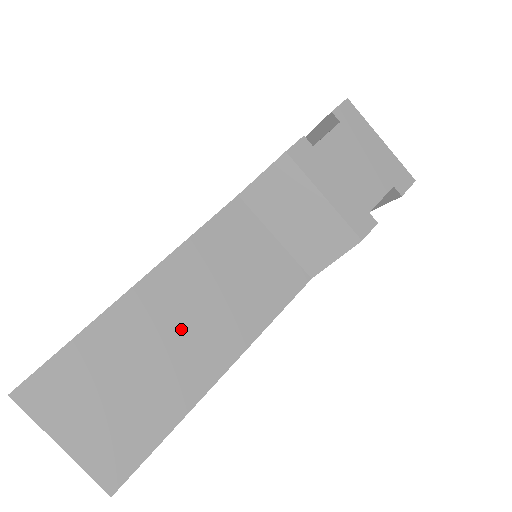
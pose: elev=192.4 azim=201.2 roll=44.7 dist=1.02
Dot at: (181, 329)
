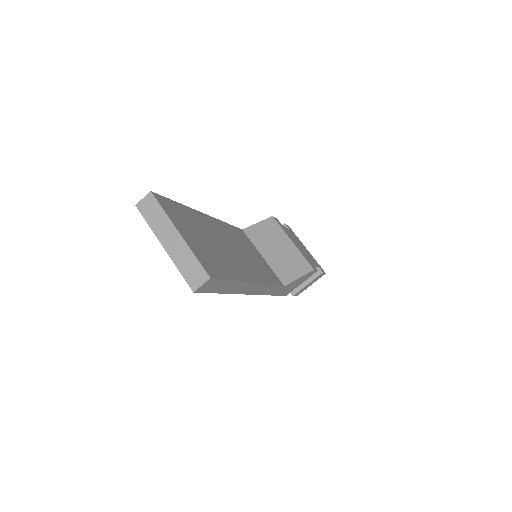
Dot at: (230, 248)
